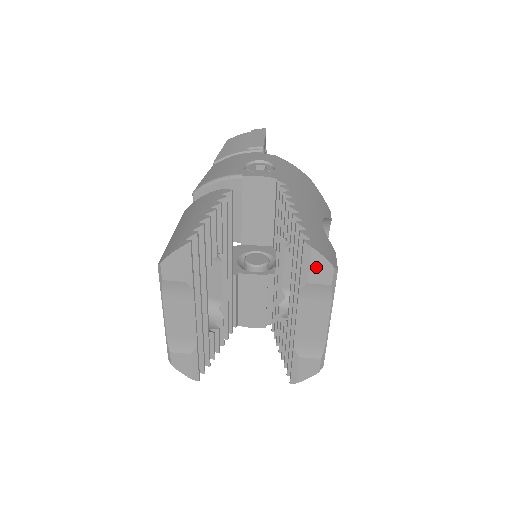
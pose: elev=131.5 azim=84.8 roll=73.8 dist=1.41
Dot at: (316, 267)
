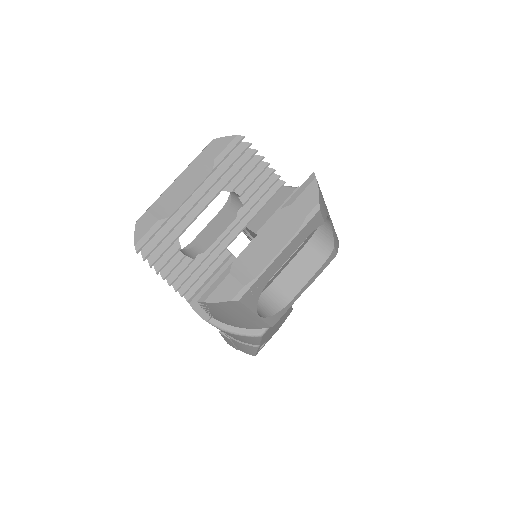
Dot at: (307, 194)
